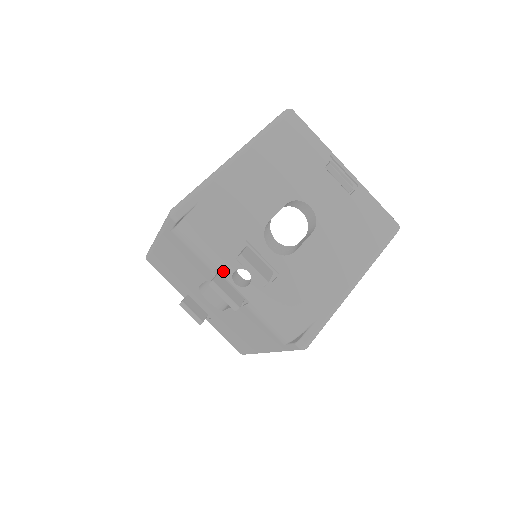
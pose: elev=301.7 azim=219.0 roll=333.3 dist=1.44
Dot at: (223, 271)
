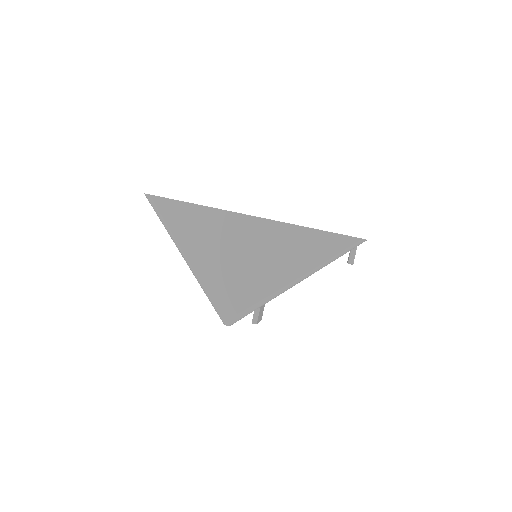
Dot at: occluded
